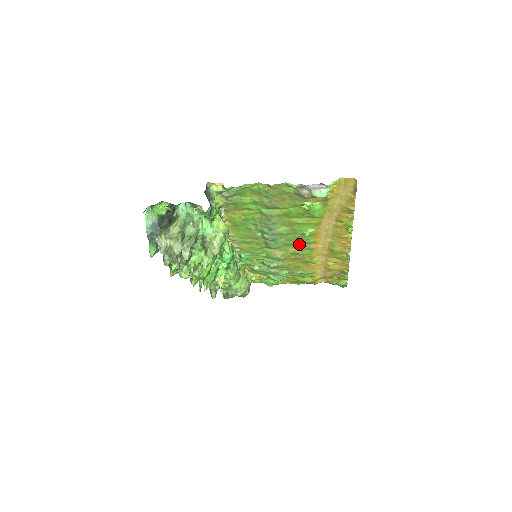
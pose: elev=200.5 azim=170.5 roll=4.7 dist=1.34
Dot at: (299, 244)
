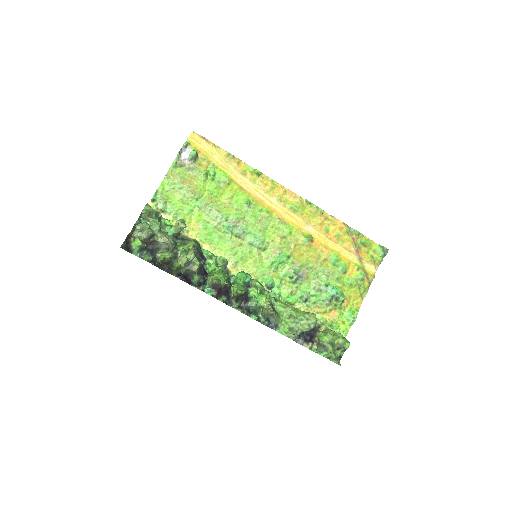
Dot at: (268, 224)
